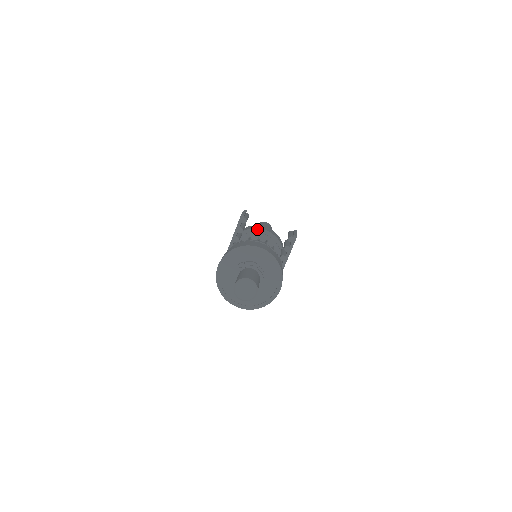
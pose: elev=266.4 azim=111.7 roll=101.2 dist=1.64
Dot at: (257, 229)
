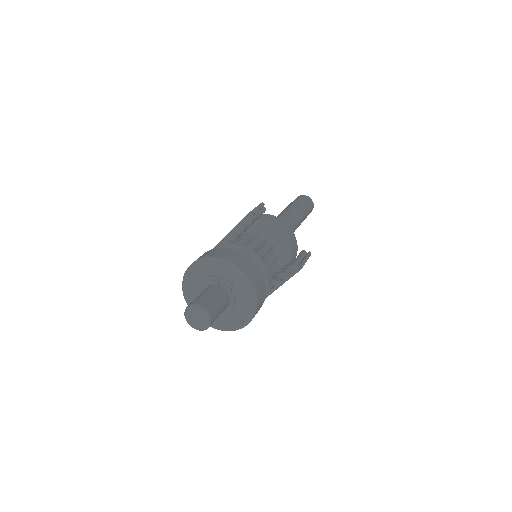
Dot at: (272, 225)
